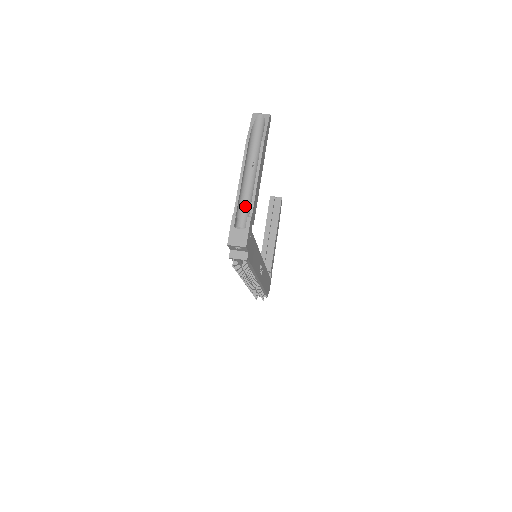
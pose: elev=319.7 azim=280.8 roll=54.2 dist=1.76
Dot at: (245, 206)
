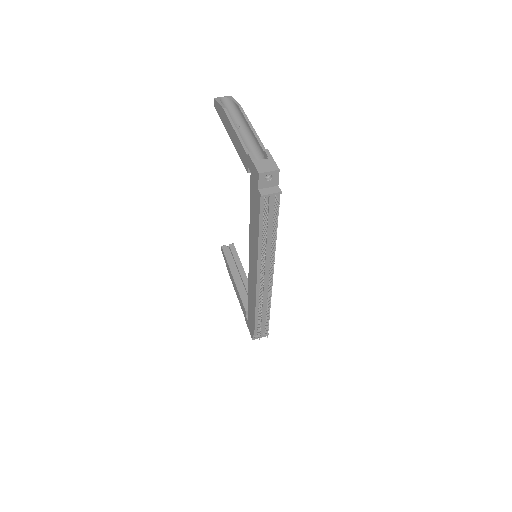
Dot at: occluded
